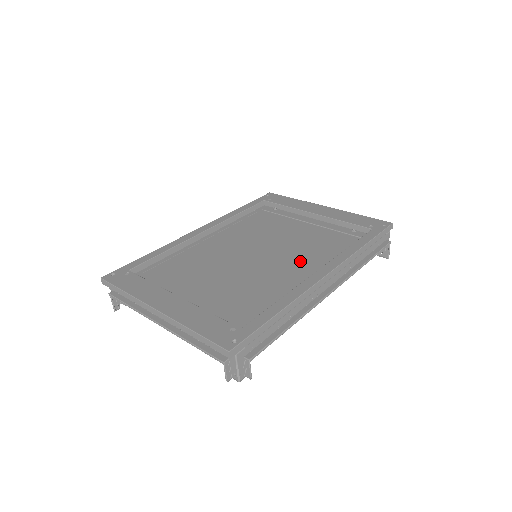
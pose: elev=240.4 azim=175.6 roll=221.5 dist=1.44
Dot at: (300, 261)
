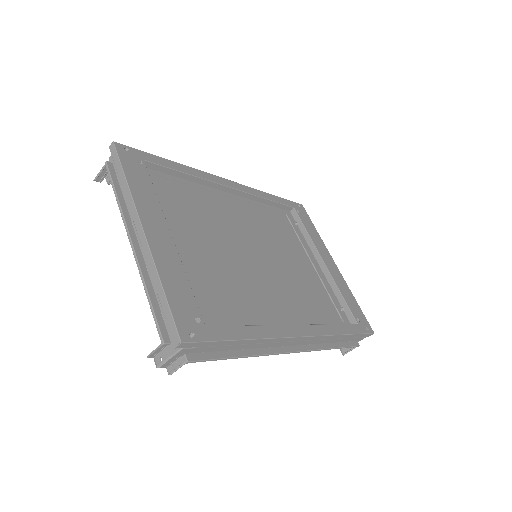
Dot at: (287, 298)
